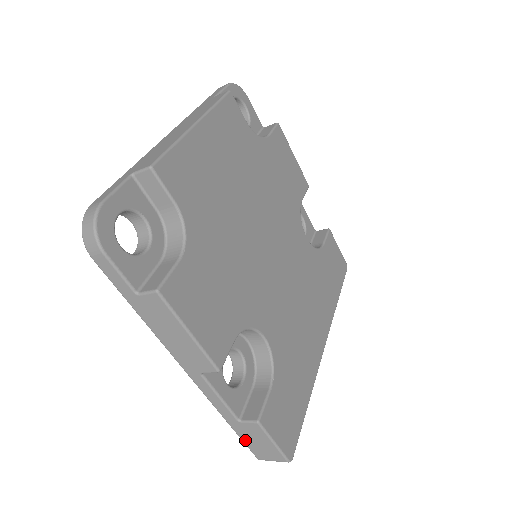
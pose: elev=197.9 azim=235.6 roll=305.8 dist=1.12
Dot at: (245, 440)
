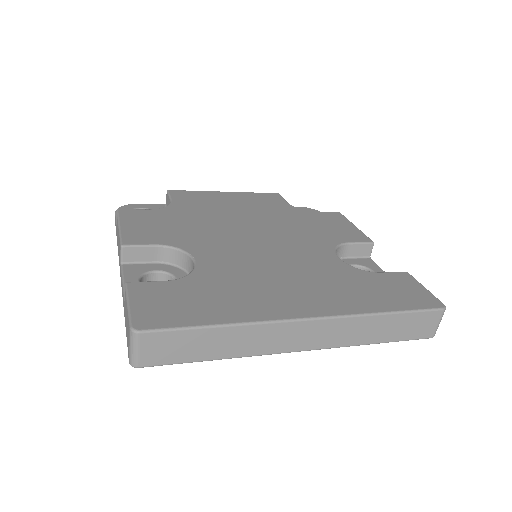
Dot at: occluded
